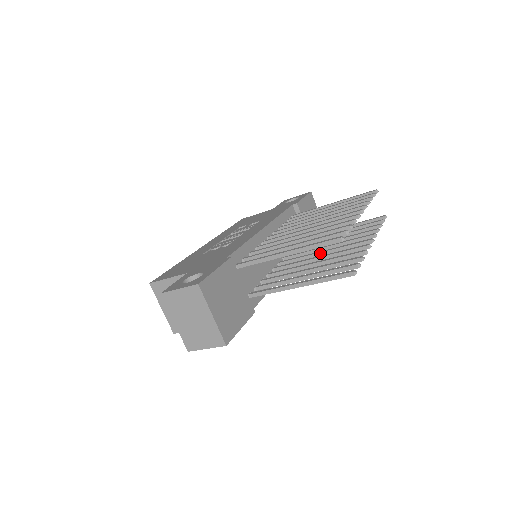
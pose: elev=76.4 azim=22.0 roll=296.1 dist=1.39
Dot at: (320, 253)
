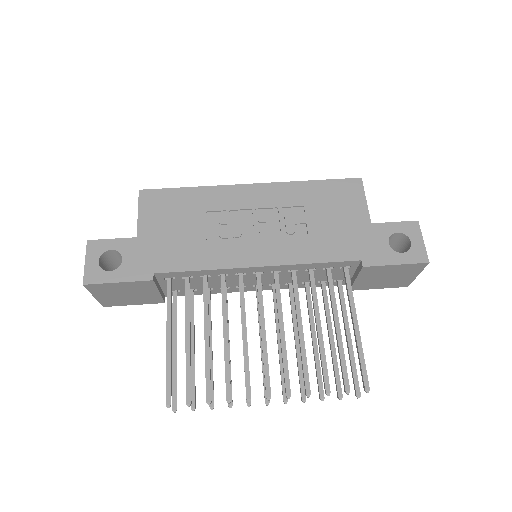
Dot at: (260, 338)
